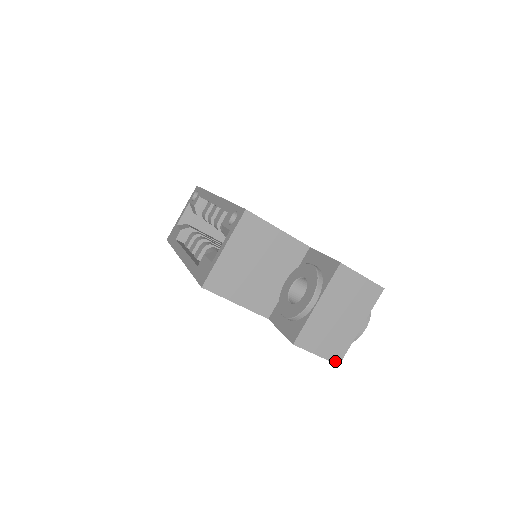
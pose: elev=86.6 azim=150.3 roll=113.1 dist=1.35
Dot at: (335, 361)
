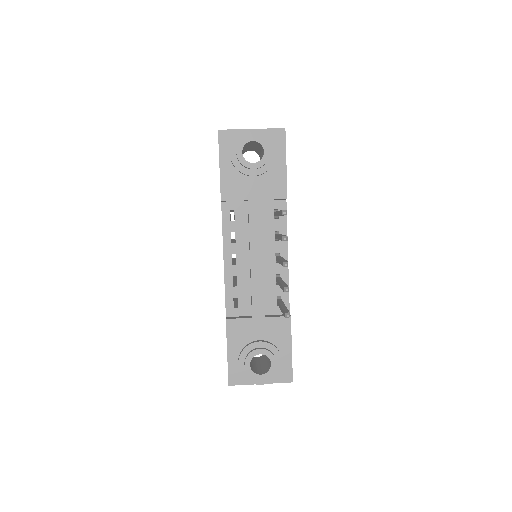
Dot at: (220, 131)
